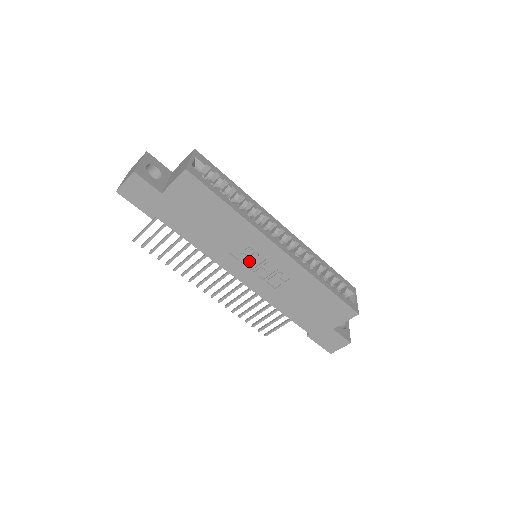
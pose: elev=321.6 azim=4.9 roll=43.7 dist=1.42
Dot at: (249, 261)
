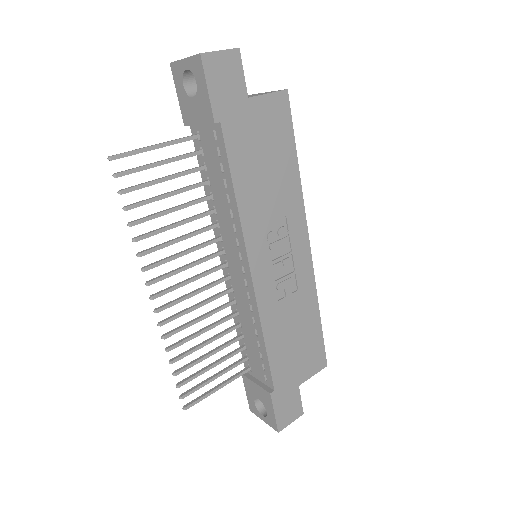
Dot at: (275, 246)
